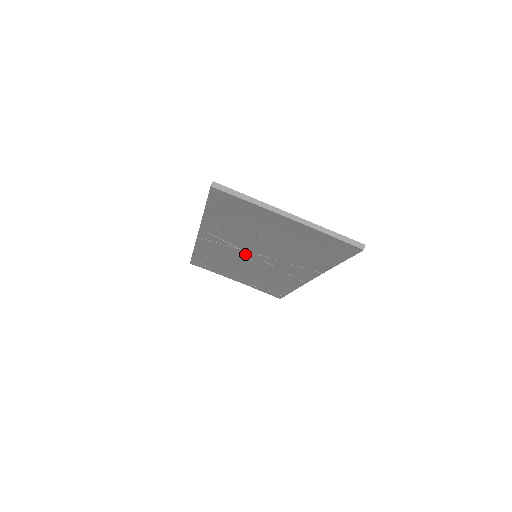
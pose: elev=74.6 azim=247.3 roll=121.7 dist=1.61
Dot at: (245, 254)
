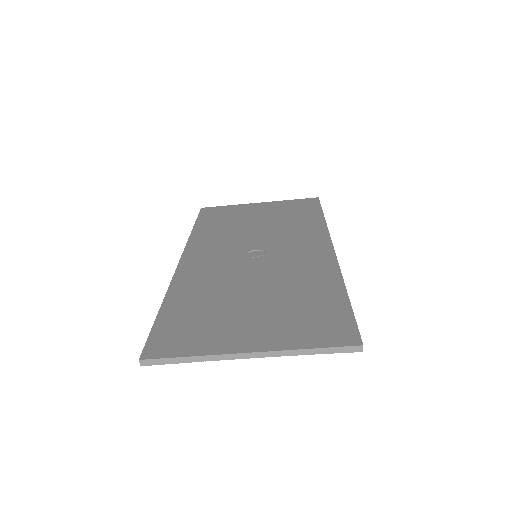
Dot at: occluded
